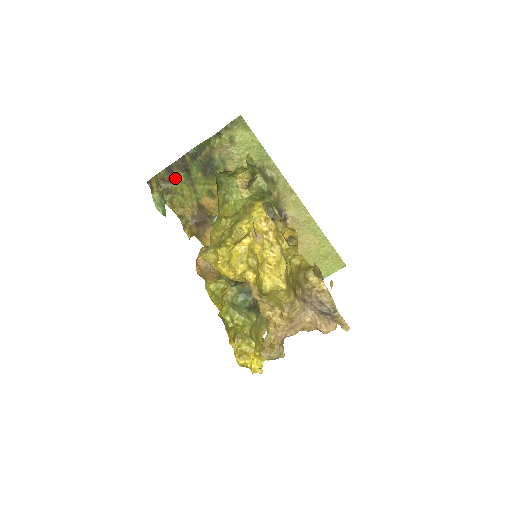
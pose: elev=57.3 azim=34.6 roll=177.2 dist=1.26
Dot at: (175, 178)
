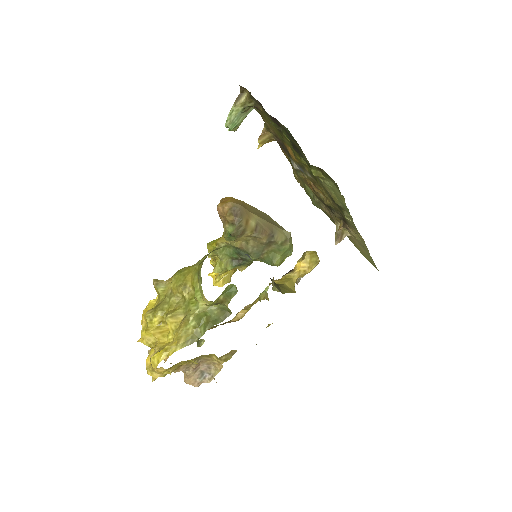
Dot at: (266, 113)
